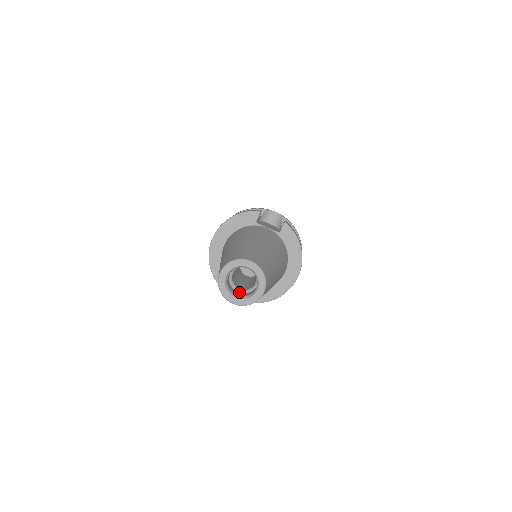
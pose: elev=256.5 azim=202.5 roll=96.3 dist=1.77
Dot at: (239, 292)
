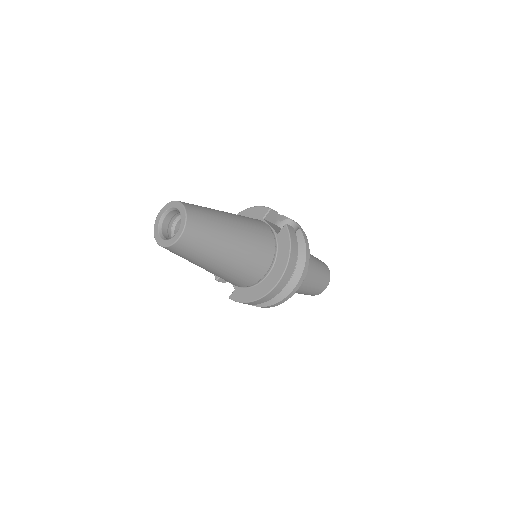
Dot at: occluded
